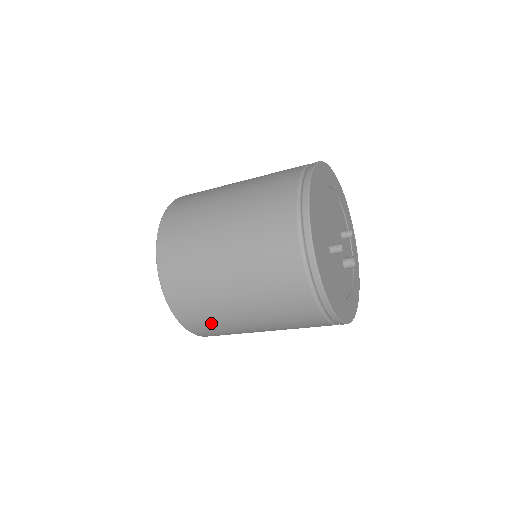
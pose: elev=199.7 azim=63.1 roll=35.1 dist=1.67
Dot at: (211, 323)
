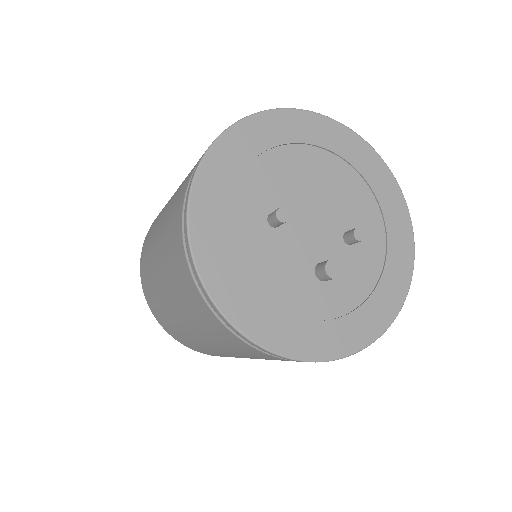
Dot at: (156, 302)
